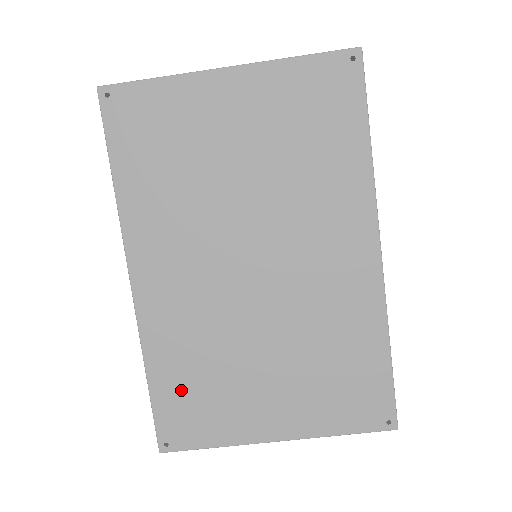
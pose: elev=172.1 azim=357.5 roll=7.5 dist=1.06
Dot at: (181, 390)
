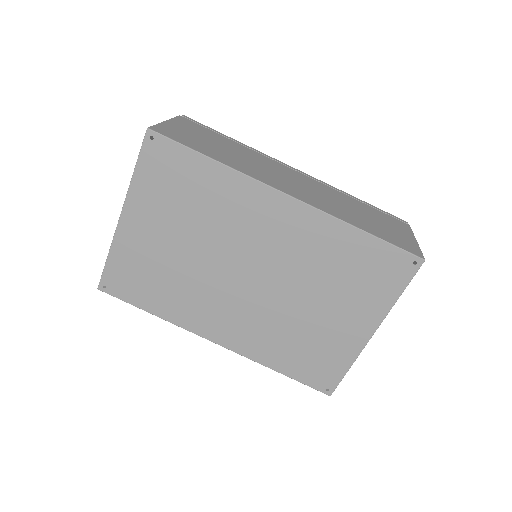
Dot at: (299, 361)
